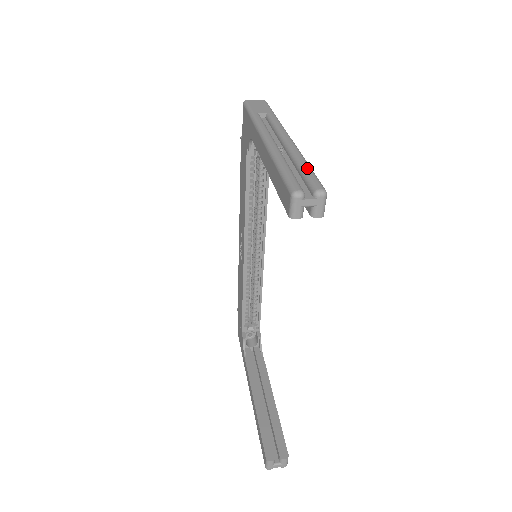
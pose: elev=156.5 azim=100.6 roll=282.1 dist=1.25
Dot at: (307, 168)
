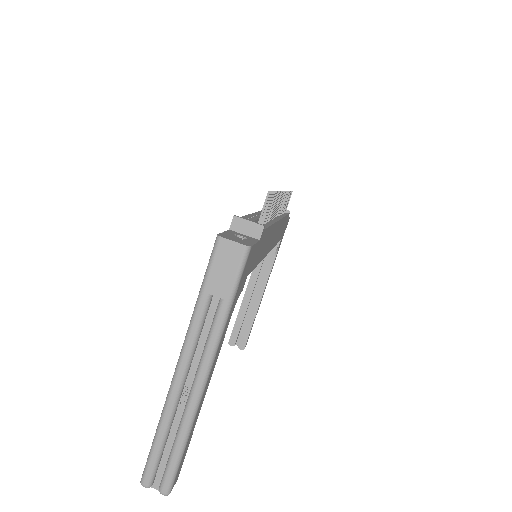
Dot at: (175, 457)
